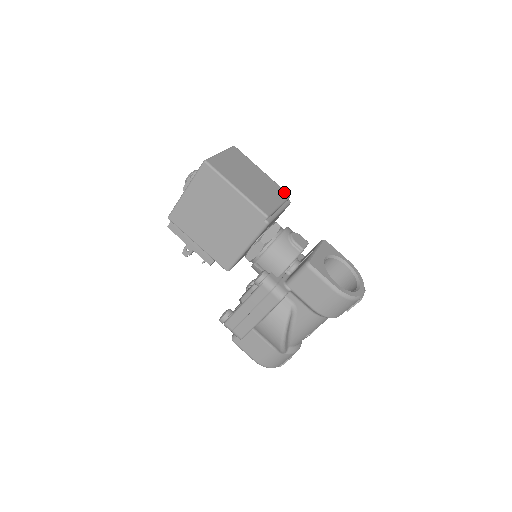
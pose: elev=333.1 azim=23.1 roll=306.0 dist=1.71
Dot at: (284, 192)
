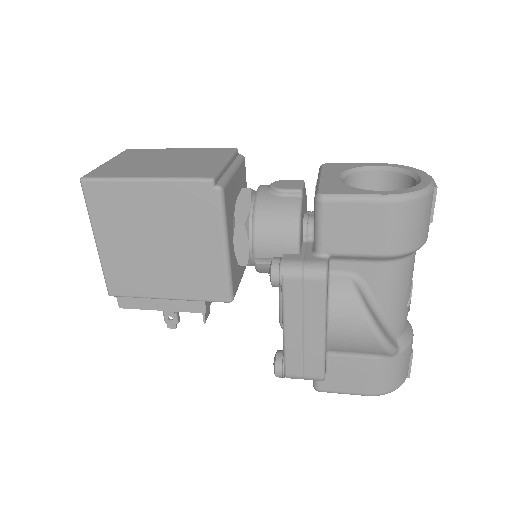
Dot at: (225, 149)
